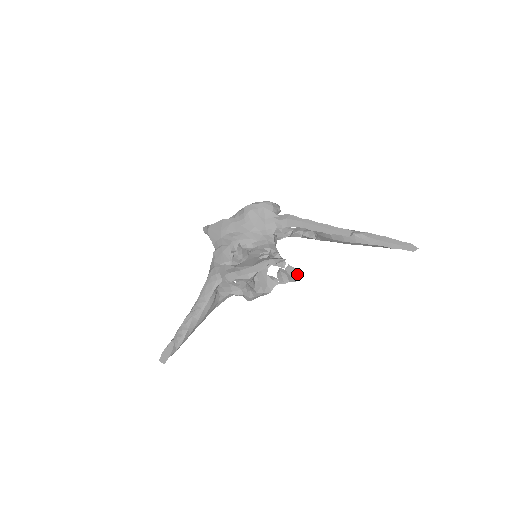
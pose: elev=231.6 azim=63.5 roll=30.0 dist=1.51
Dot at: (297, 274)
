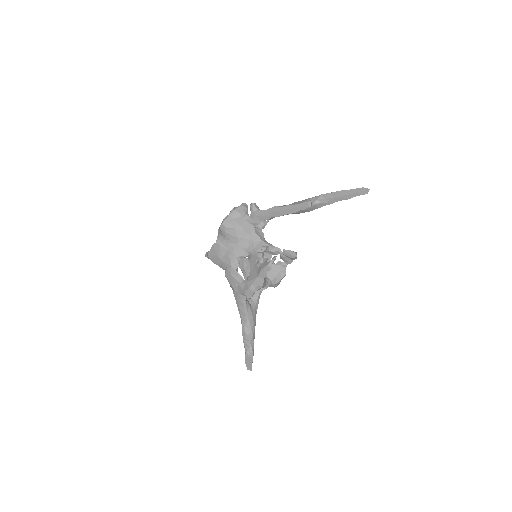
Dot at: (294, 254)
